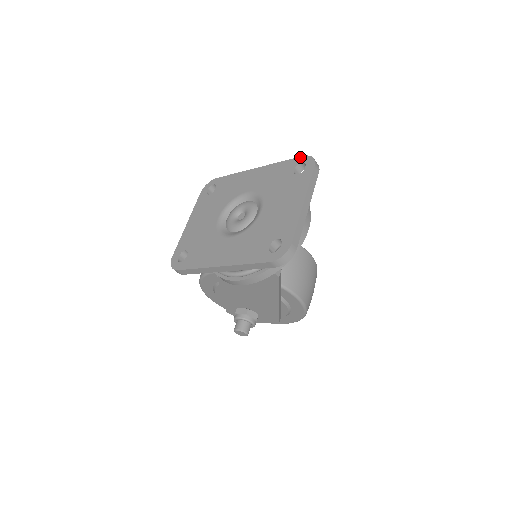
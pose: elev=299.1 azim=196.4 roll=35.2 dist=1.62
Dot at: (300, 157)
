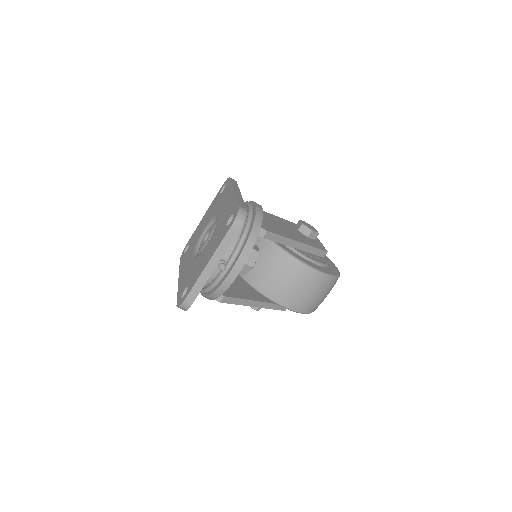
Dot at: (238, 205)
